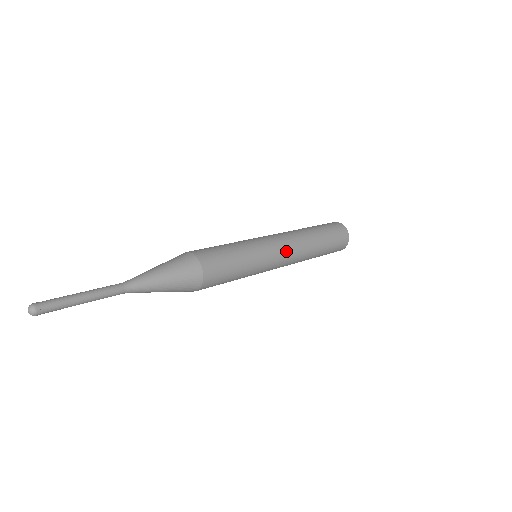
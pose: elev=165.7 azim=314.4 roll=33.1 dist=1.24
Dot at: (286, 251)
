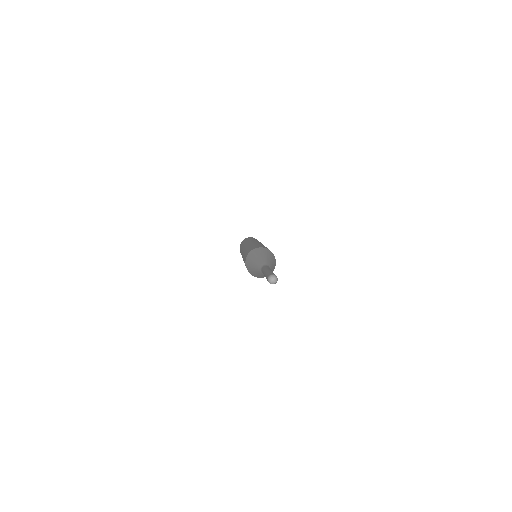
Dot at: occluded
